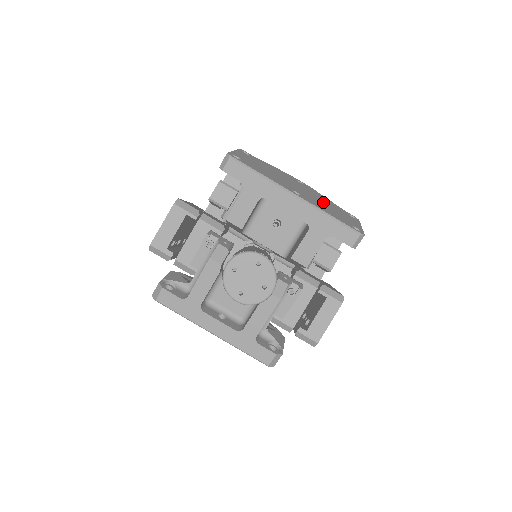
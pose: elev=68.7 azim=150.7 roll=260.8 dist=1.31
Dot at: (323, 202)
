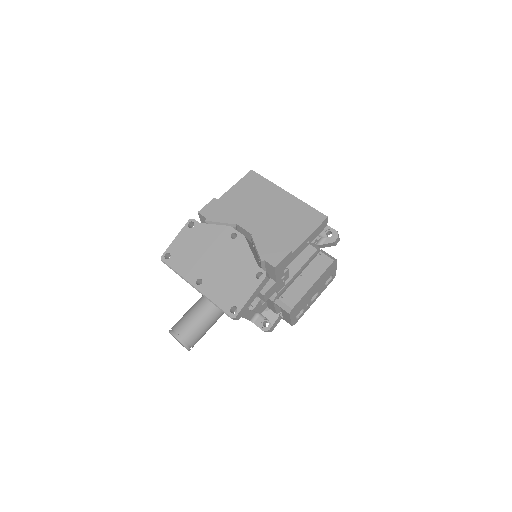
Dot at: (230, 272)
